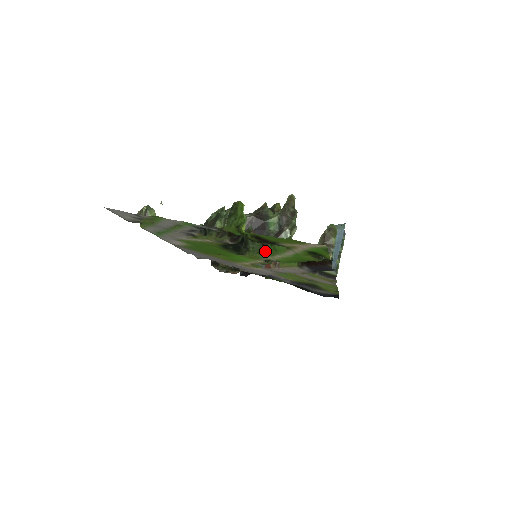
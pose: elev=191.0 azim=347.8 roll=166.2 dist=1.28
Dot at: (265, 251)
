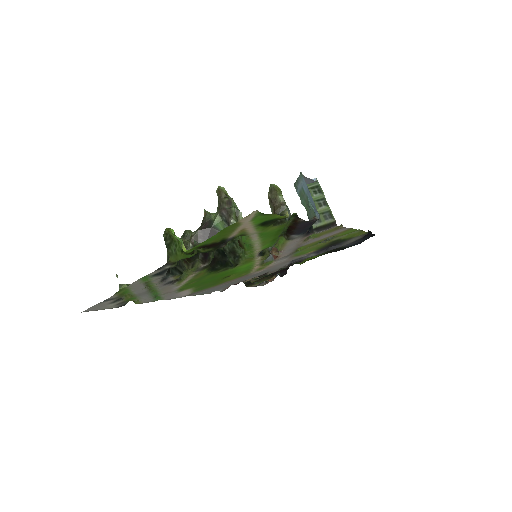
Dot at: (245, 249)
